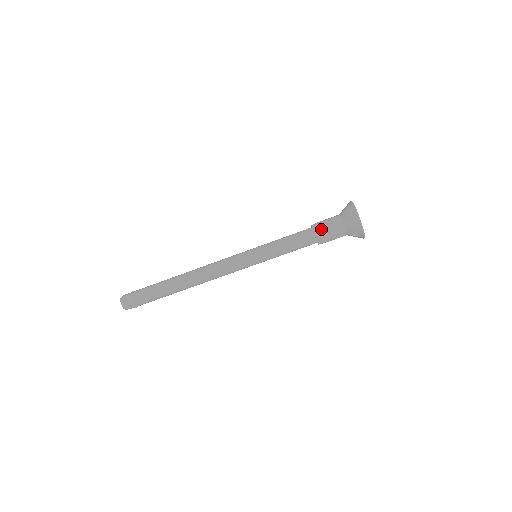
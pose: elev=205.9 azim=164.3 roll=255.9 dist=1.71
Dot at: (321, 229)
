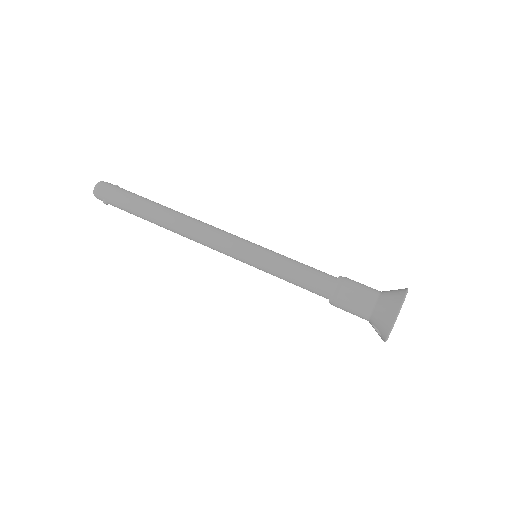
Dot at: (345, 290)
